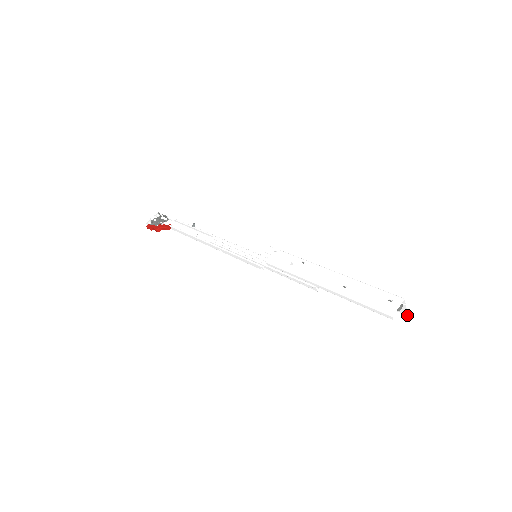
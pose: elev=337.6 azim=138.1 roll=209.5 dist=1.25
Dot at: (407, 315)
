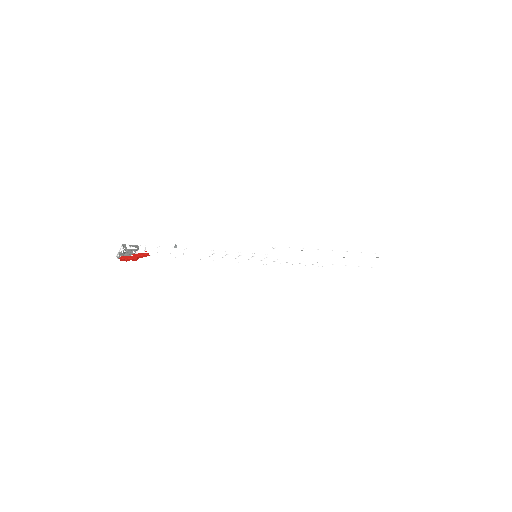
Dot at: occluded
